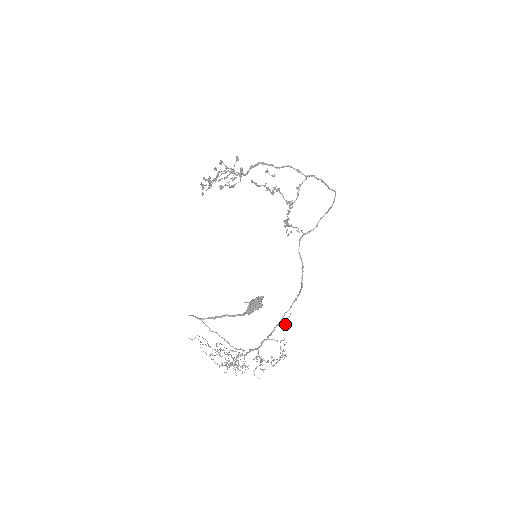
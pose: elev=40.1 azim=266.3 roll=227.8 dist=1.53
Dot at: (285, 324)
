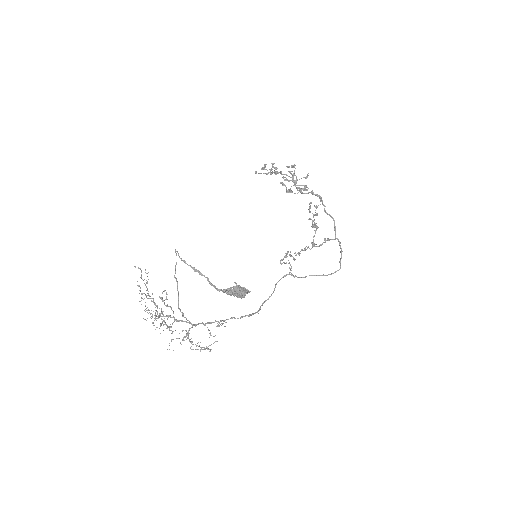
Dot at: occluded
